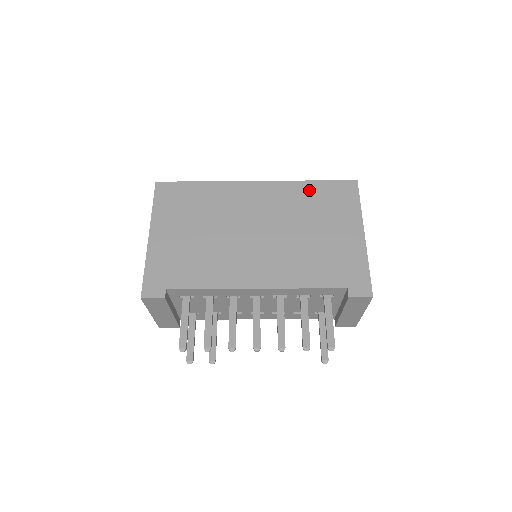
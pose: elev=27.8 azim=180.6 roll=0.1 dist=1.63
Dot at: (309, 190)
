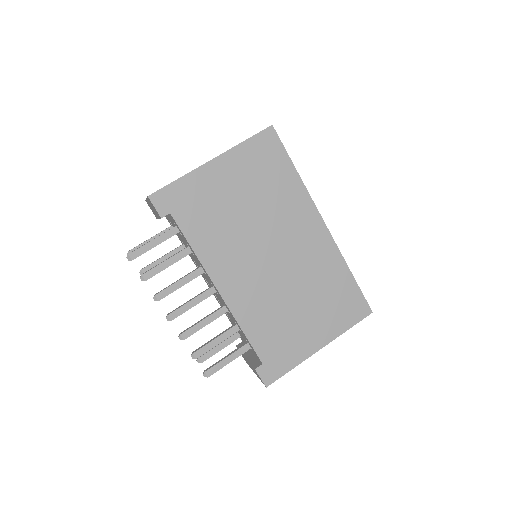
Dot at: (341, 277)
